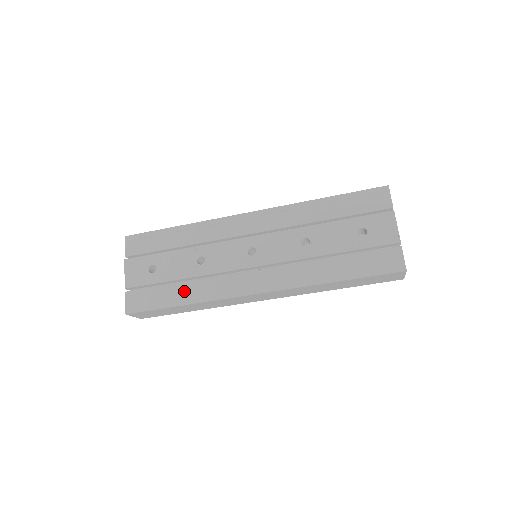
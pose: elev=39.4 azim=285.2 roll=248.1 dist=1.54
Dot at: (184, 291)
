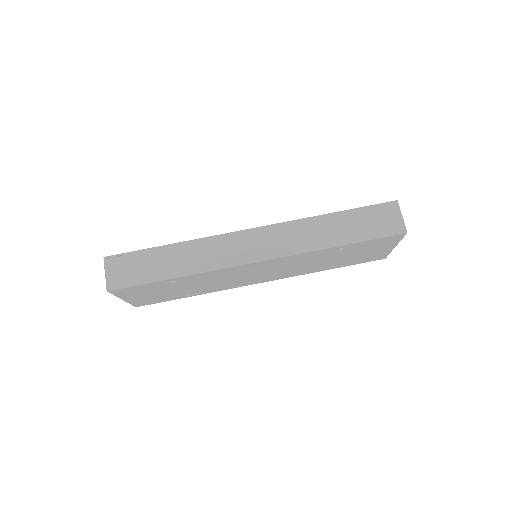
Dot at: occluded
